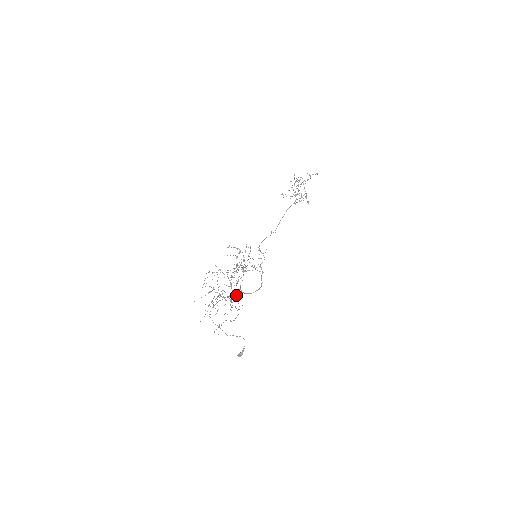
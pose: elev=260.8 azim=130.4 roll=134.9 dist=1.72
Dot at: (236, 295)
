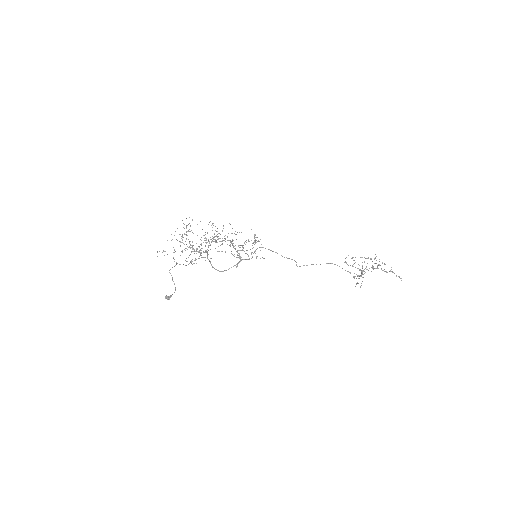
Dot at: occluded
